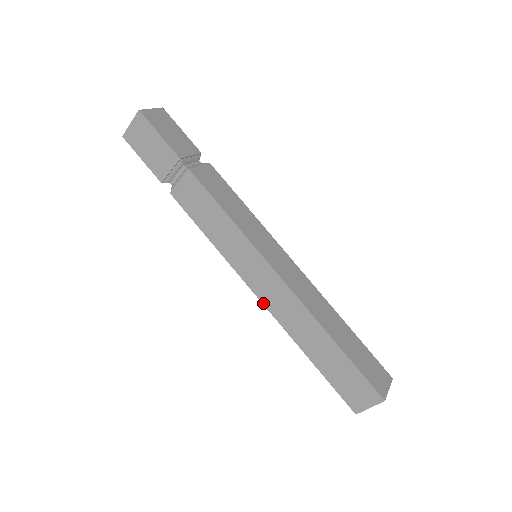
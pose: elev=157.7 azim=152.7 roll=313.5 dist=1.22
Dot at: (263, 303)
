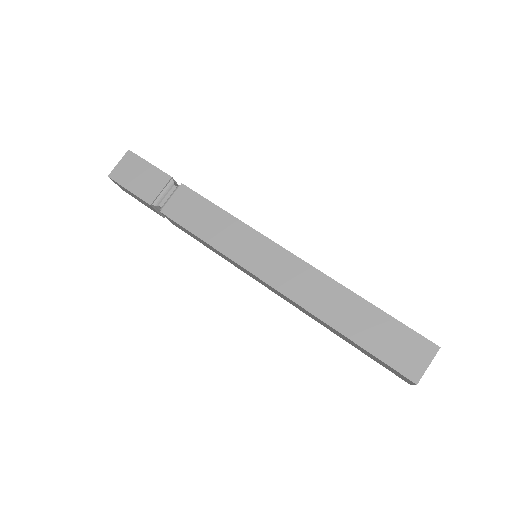
Dot at: (277, 289)
